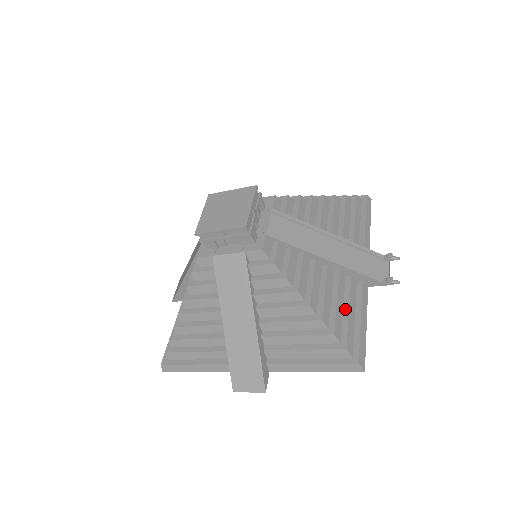
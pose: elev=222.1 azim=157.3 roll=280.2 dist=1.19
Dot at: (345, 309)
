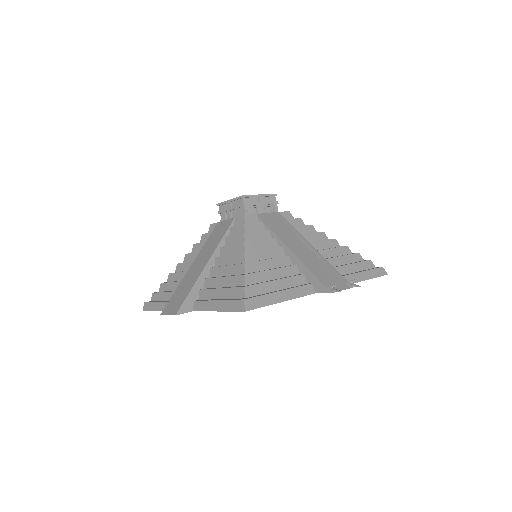
Dot at: (274, 279)
